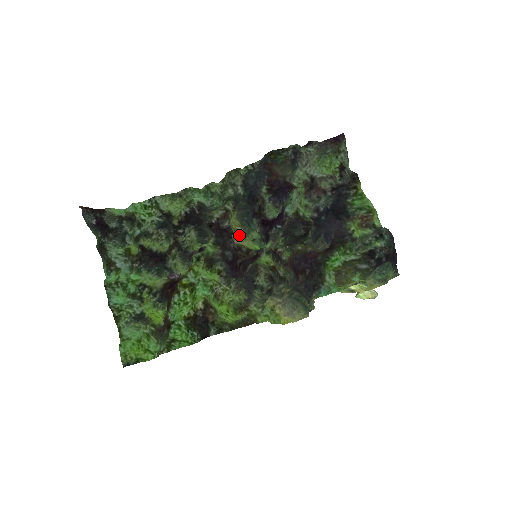
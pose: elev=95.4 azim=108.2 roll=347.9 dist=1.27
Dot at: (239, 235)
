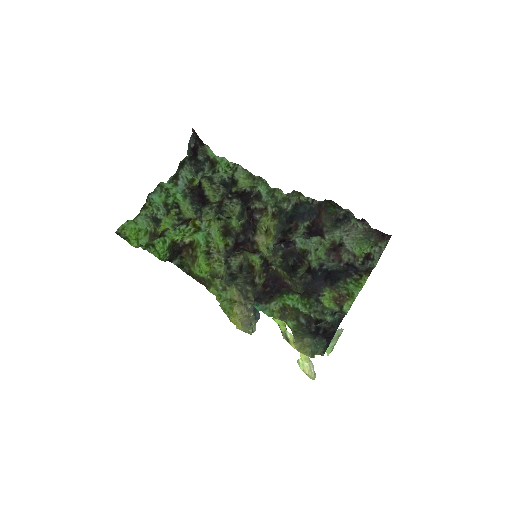
Dot at: (263, 237)
